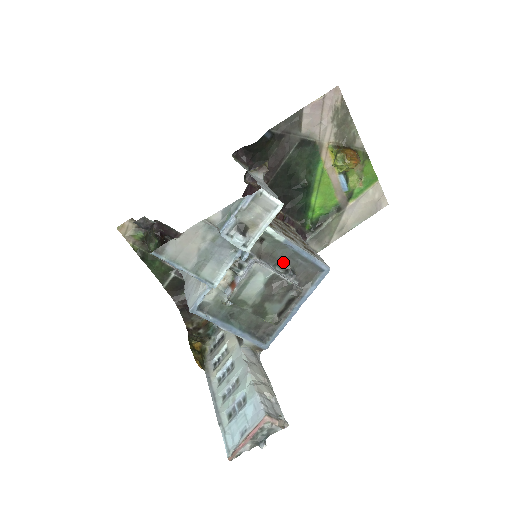
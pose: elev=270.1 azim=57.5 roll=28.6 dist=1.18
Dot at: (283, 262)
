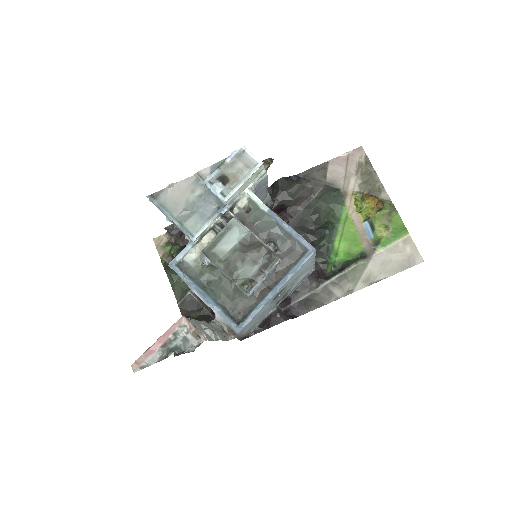
Dot at: (267, 235)
